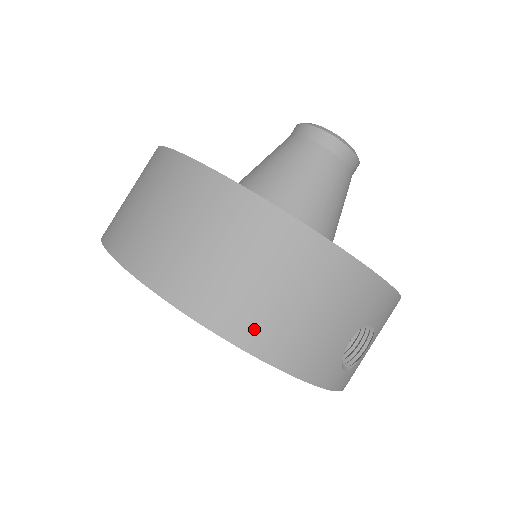
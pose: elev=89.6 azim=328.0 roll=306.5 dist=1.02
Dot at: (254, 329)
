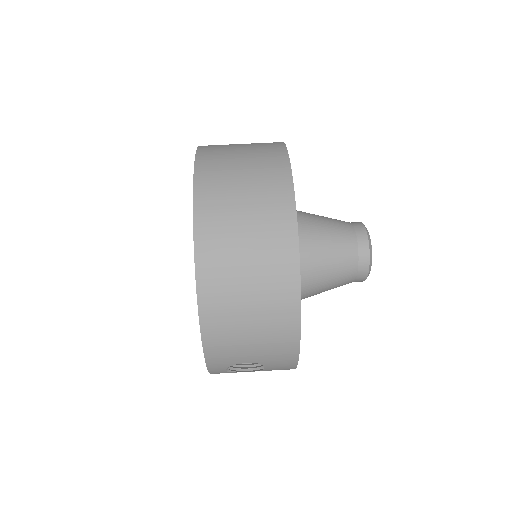
Dot at: (216, 309)
